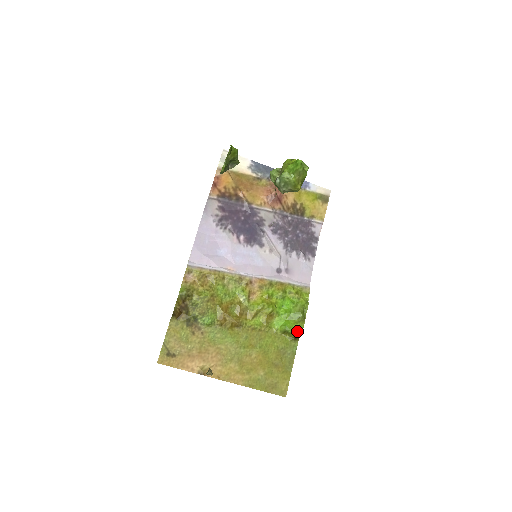
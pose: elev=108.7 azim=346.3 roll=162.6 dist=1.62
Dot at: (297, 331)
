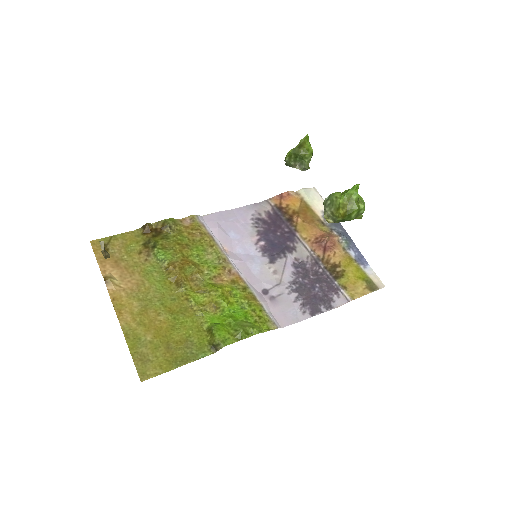
Dot at: (221, 339)
